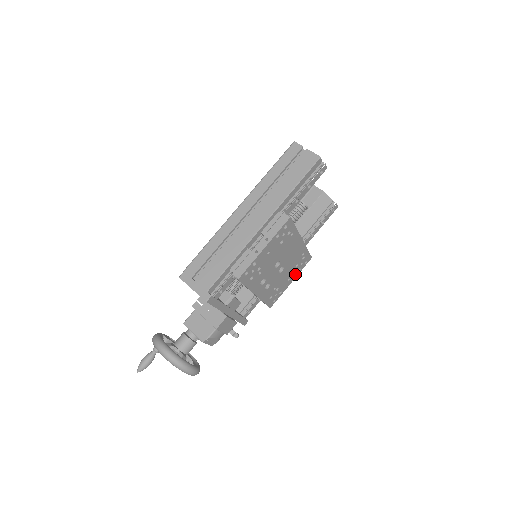
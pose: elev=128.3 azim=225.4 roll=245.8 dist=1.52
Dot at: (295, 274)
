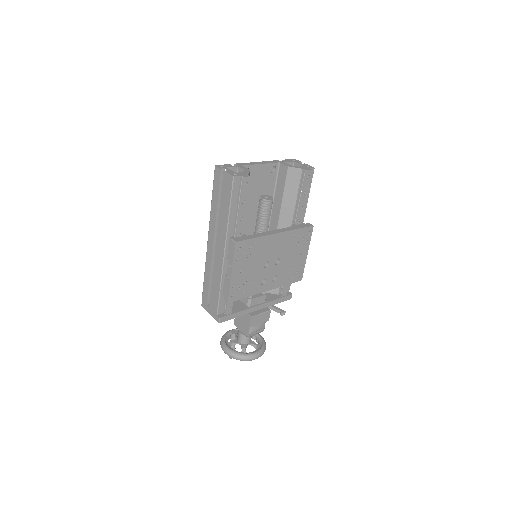
Dot at: (305, 247)
